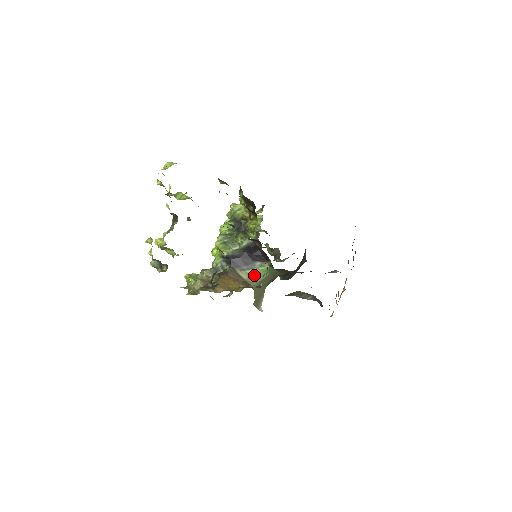
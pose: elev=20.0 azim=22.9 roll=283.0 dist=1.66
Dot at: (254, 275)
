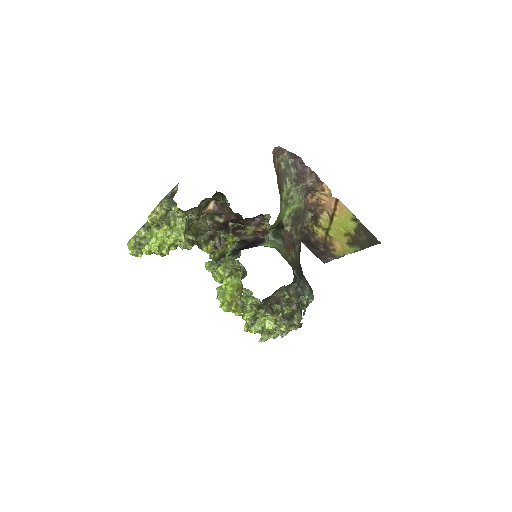
Dot at: occluded
